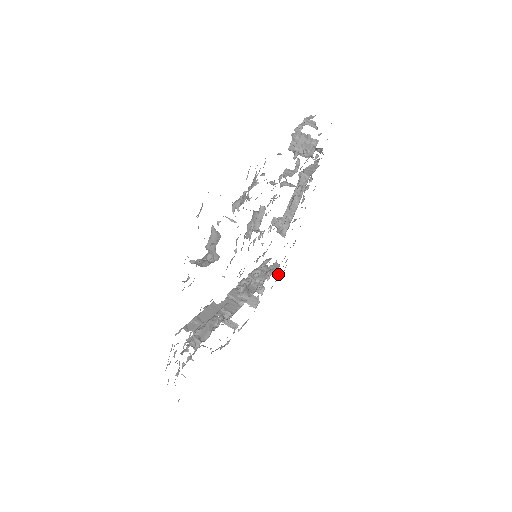
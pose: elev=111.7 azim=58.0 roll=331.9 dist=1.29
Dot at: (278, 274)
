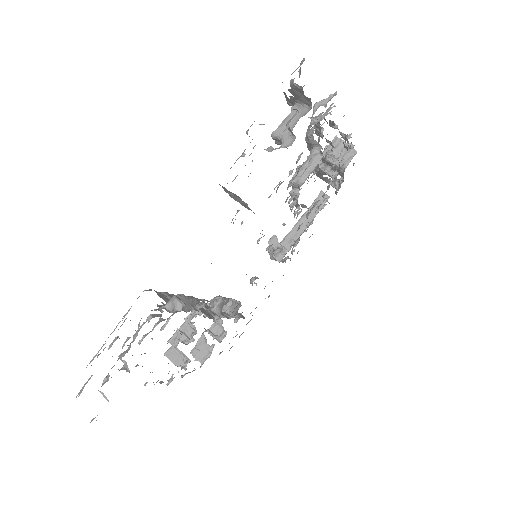
Dot at: occluded
